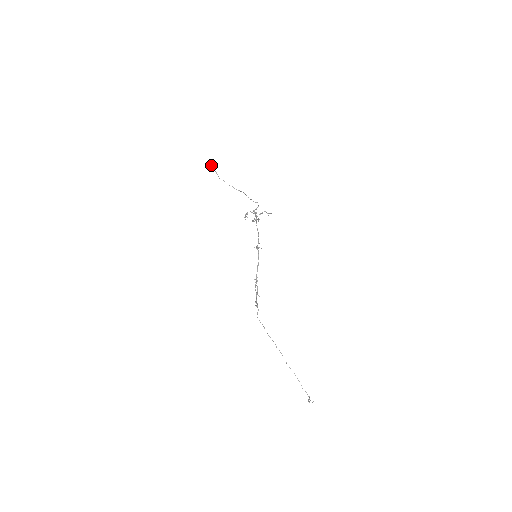
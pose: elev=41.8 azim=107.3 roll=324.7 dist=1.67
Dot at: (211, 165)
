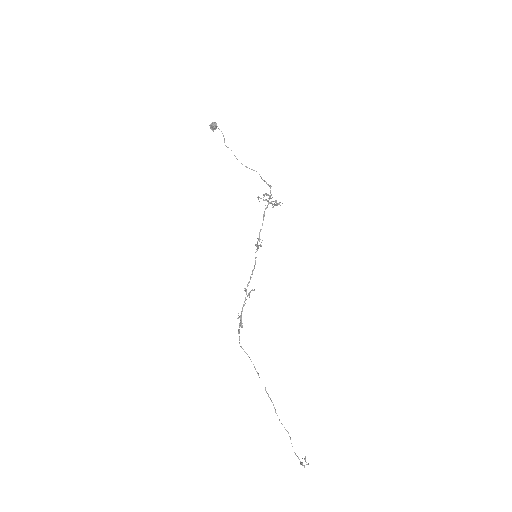
Dot at: (214, 125)
